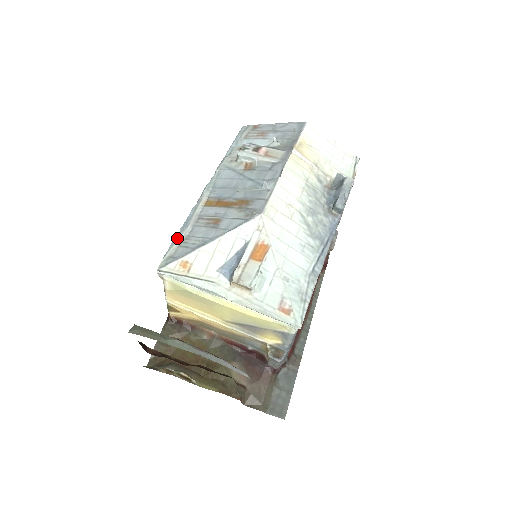
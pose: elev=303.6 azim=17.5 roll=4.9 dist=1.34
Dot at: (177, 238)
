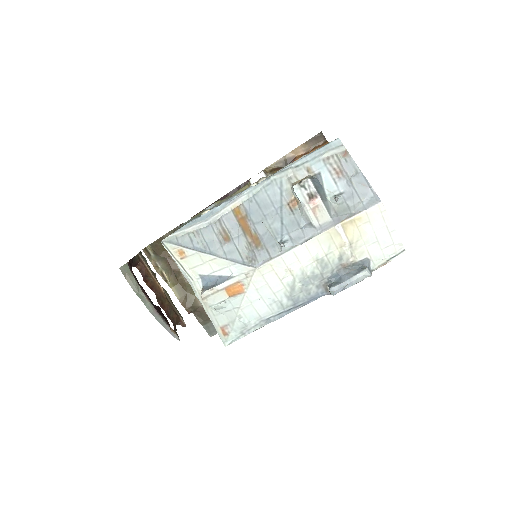
Dot at: (192, 225)
